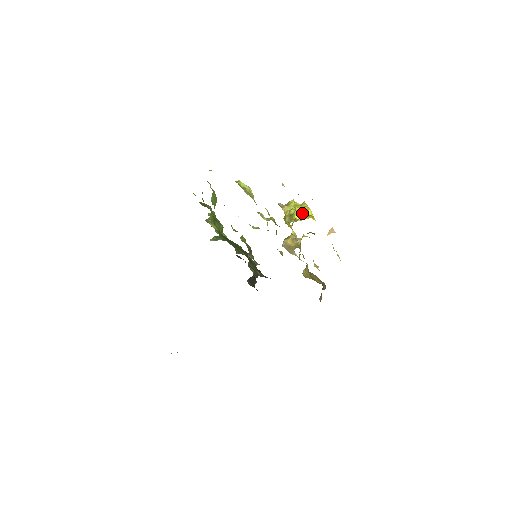
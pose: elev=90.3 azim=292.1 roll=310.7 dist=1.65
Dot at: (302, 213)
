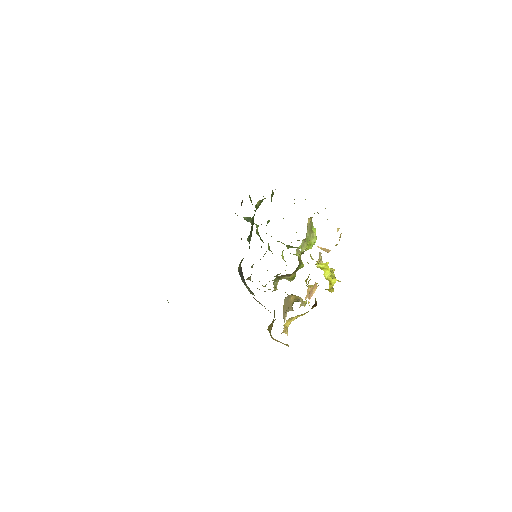
Dot at: (327, 269)
